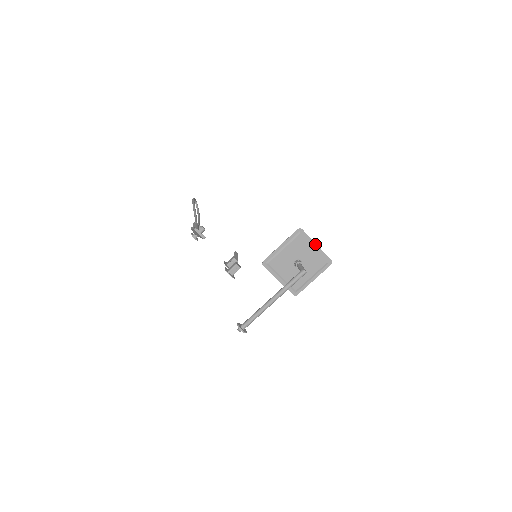
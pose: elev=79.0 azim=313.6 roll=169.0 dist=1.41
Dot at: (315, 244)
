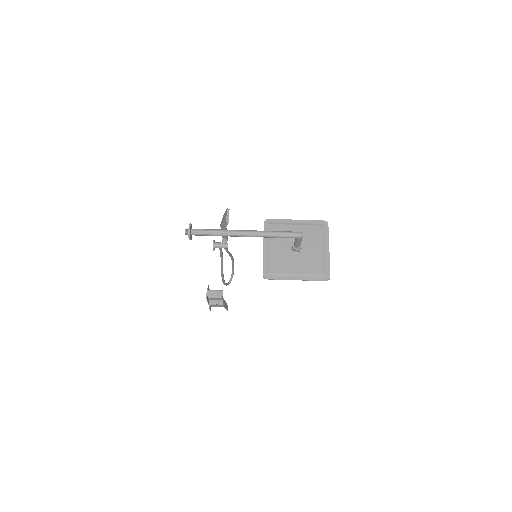
Dot at: (328, 247)
